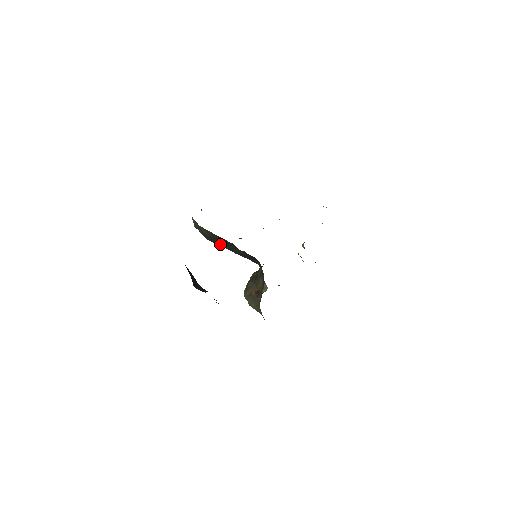
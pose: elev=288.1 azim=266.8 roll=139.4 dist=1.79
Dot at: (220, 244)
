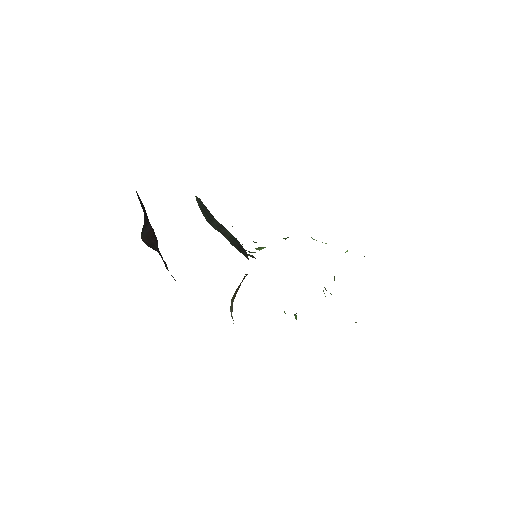
Dot at: (211, 222)
